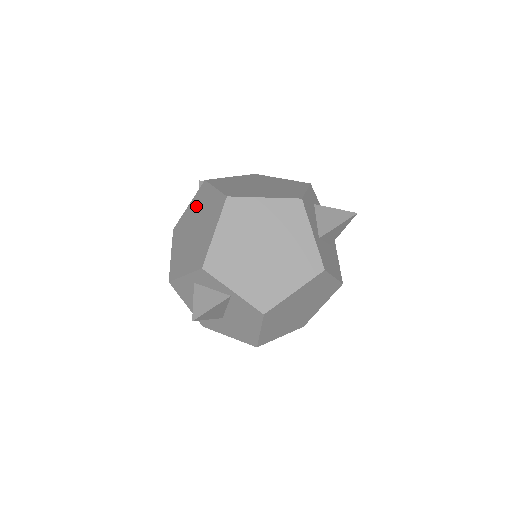
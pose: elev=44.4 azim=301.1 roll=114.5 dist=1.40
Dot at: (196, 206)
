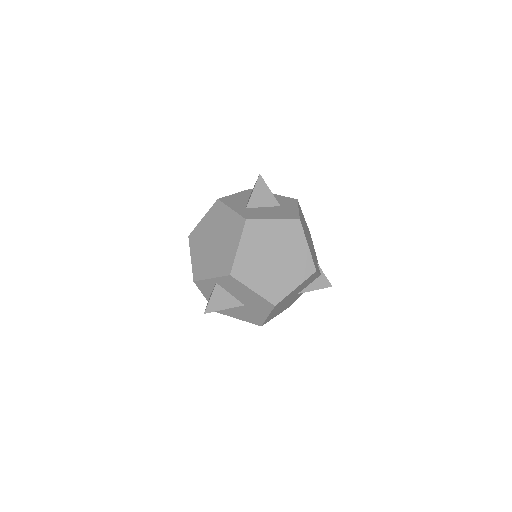
Dot at: occluded
